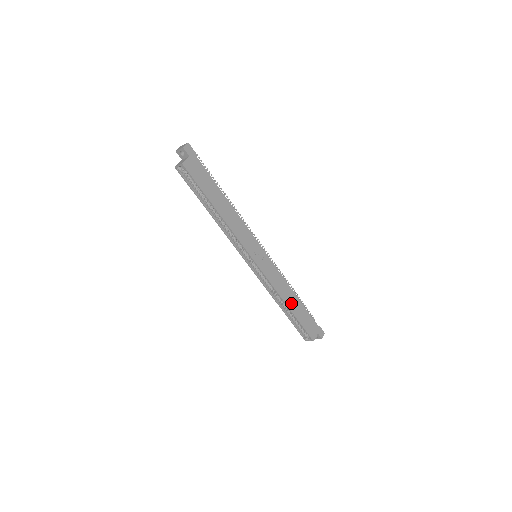
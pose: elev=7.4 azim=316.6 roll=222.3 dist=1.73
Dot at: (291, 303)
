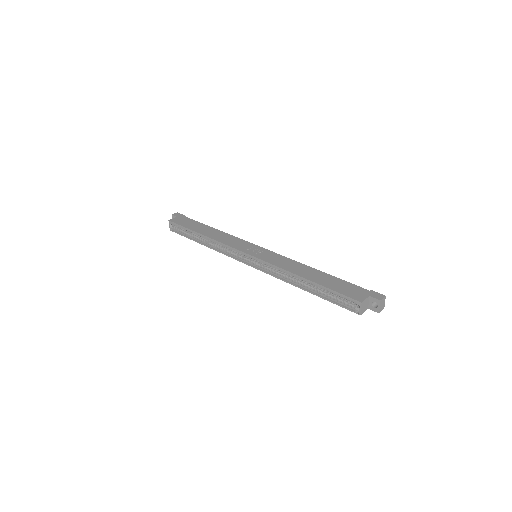
Dot at: (309, 275)
